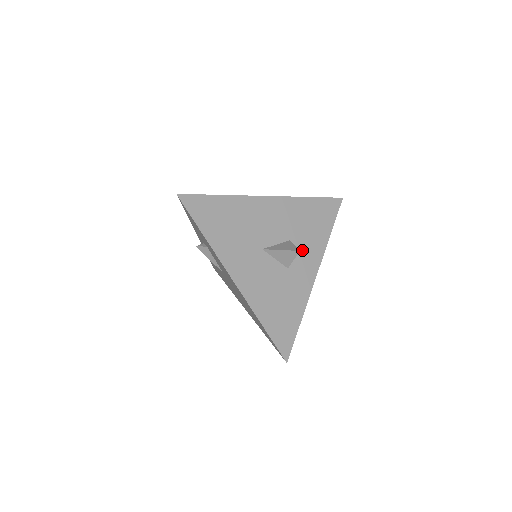
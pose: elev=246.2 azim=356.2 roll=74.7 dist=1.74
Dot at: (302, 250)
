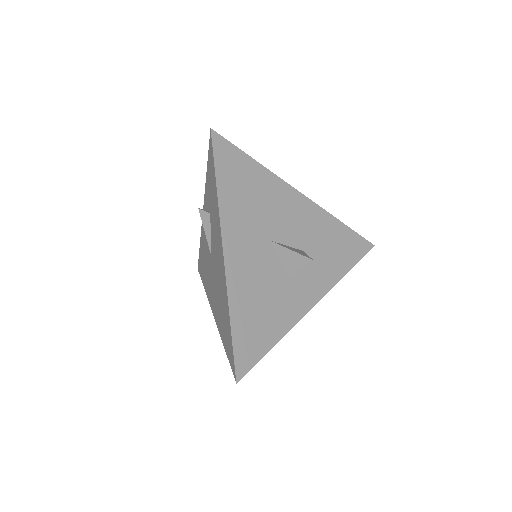
Dot at: (311, 269)
